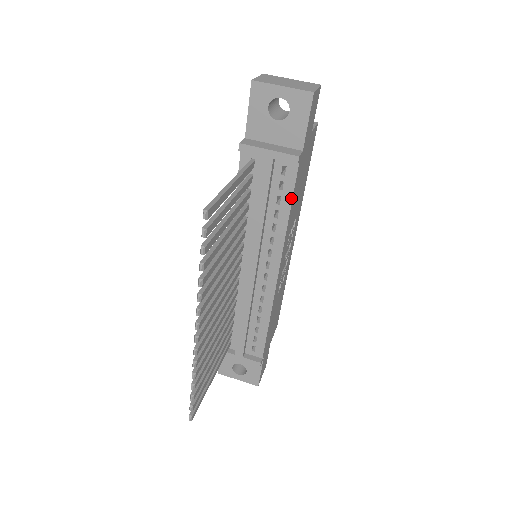
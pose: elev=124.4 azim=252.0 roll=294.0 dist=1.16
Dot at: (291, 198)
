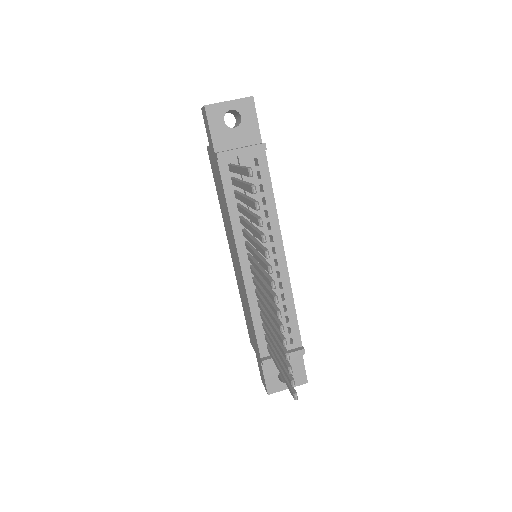
Dot at: (270, 182)
